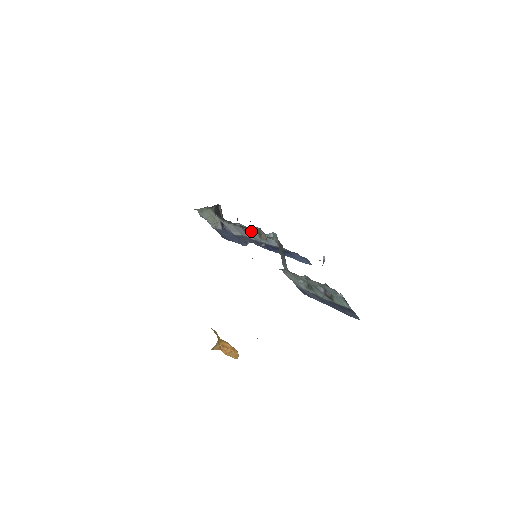
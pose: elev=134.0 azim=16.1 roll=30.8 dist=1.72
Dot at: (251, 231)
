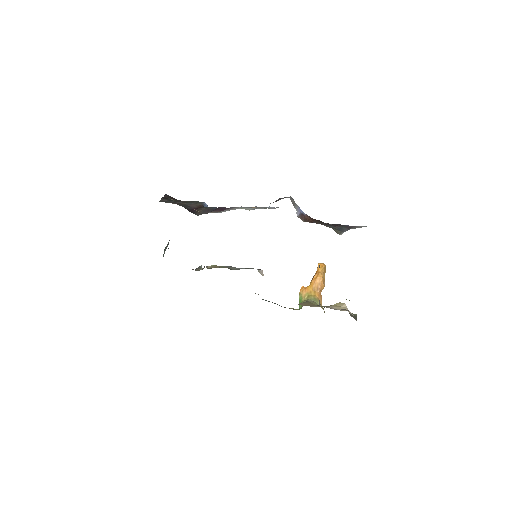
Dot at: occluded
